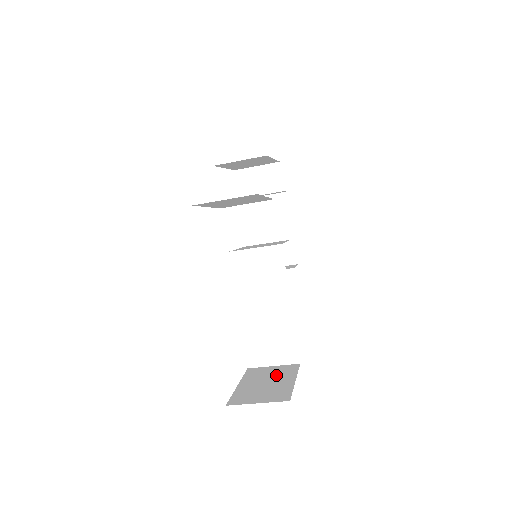
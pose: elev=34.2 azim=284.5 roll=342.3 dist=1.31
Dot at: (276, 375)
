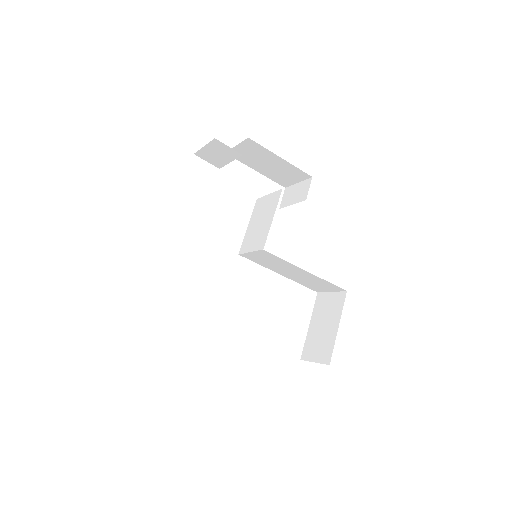
Dot at: (330, 313)
